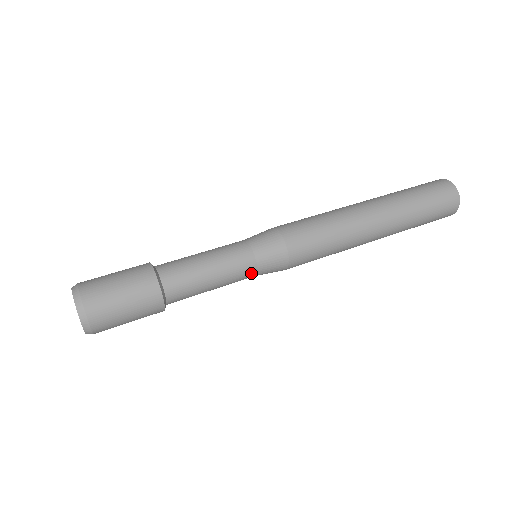
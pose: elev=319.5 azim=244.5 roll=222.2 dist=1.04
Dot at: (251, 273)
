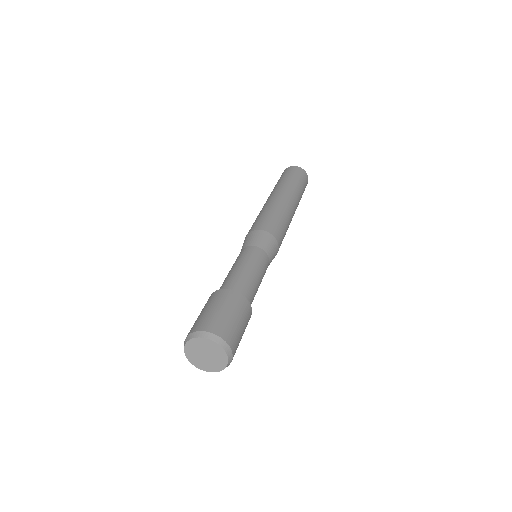
Dot at: (265, 256)
